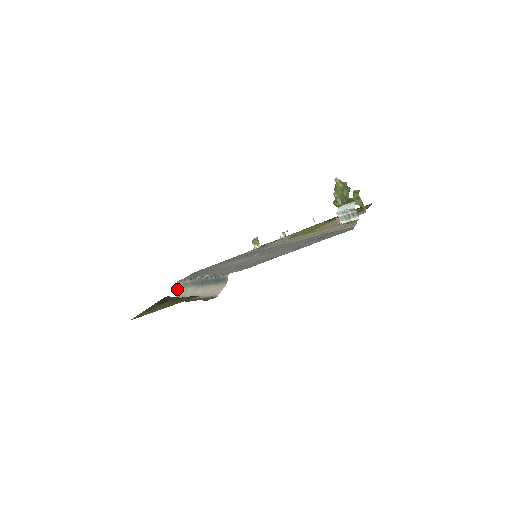
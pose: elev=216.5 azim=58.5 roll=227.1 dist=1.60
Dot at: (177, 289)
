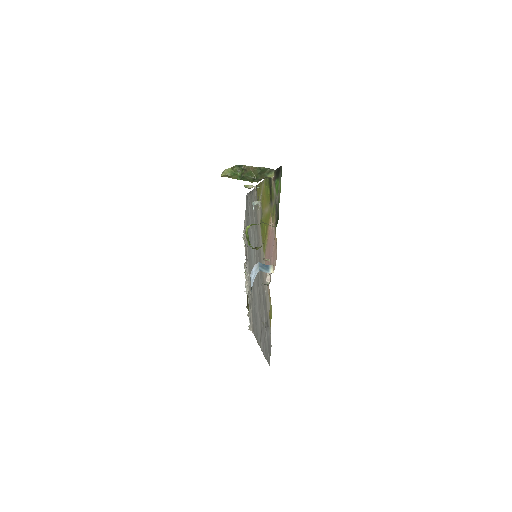
Dot at: occluded
